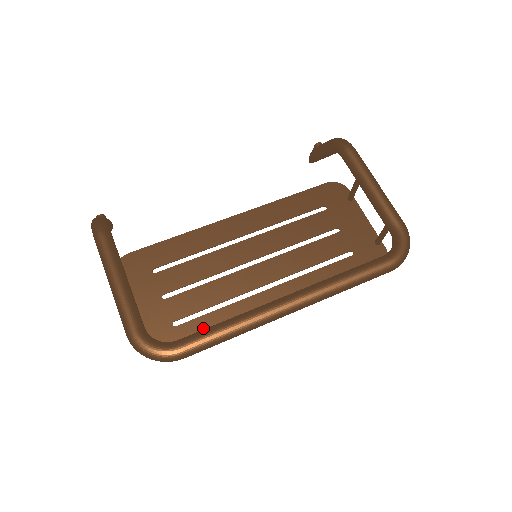
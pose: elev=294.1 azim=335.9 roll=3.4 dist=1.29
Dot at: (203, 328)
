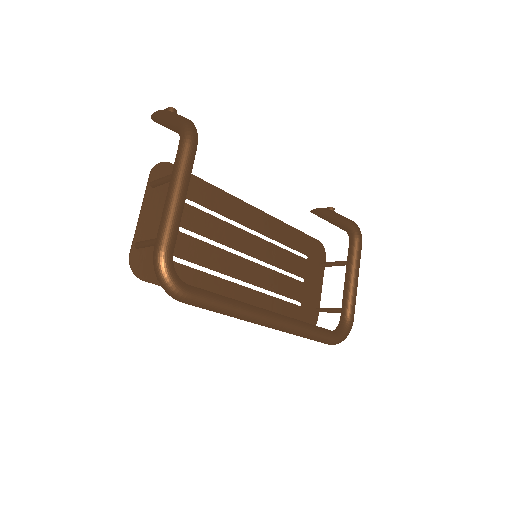
Dot at: (184, 278)
